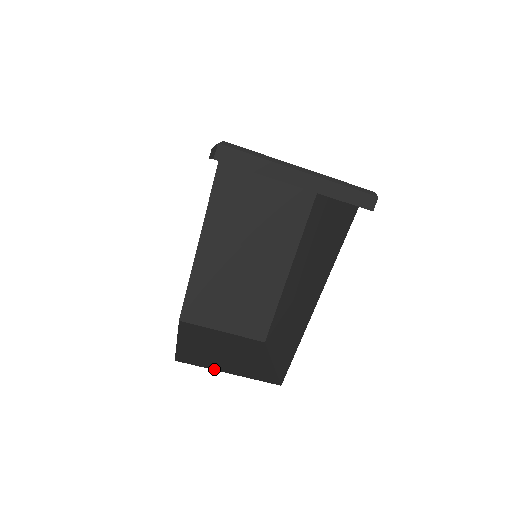
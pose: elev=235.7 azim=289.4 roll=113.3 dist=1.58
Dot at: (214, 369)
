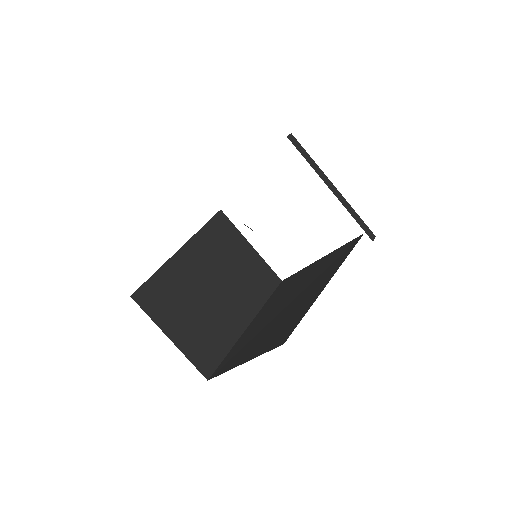
Dot at: occluded
